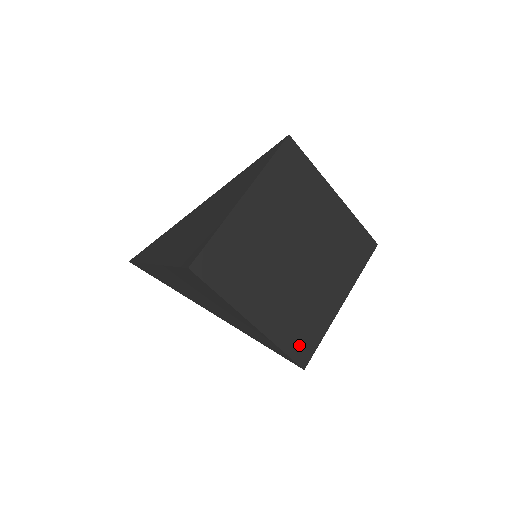
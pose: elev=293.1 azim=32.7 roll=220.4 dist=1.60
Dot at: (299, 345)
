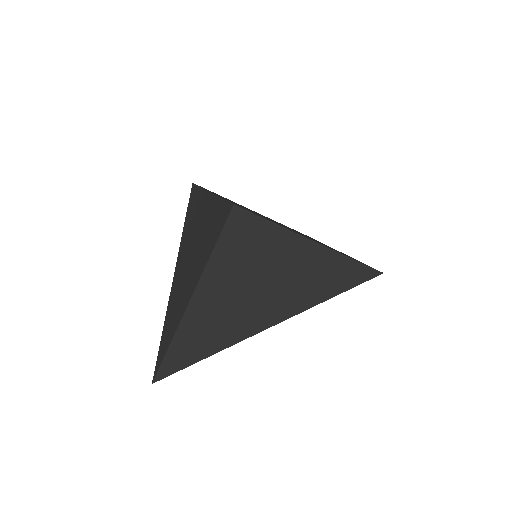
Dot at: occluded
